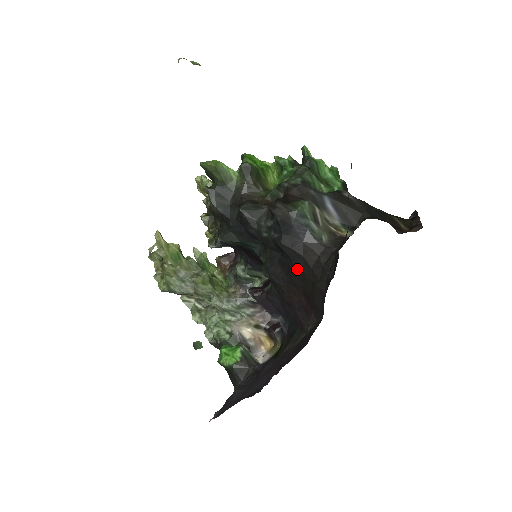
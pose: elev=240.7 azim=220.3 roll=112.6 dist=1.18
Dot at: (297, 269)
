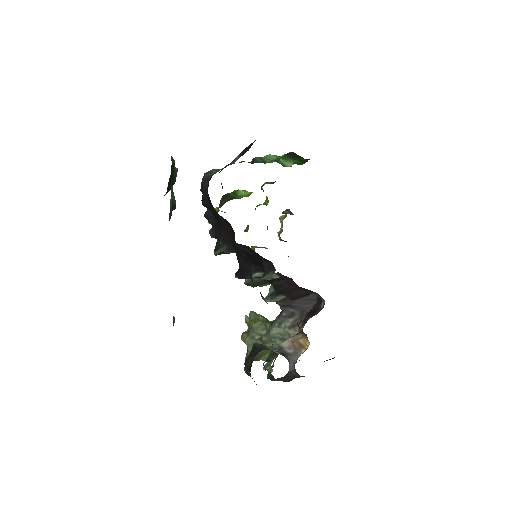
Dot at: (212, 207)
